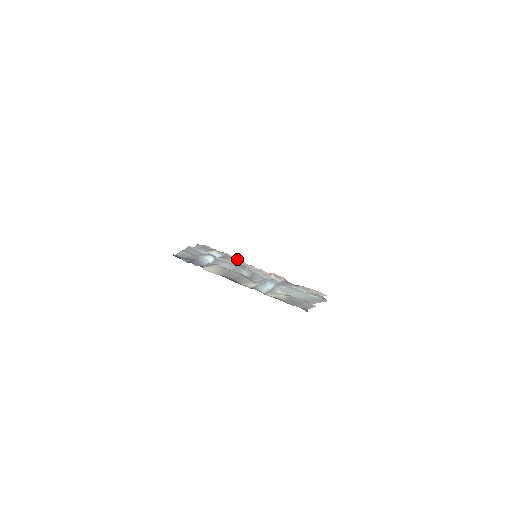
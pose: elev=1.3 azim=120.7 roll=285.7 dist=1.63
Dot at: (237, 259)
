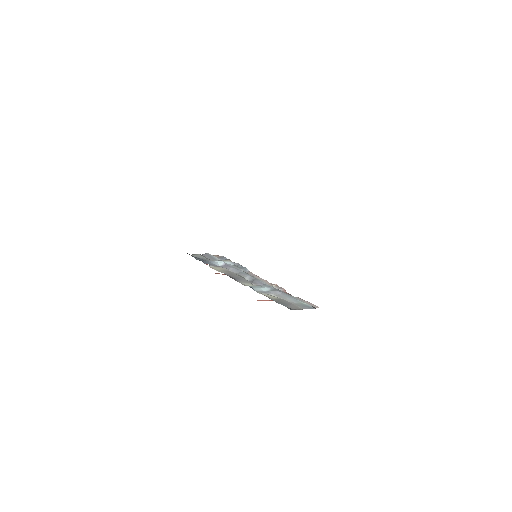
Dot at: (246, 269)
